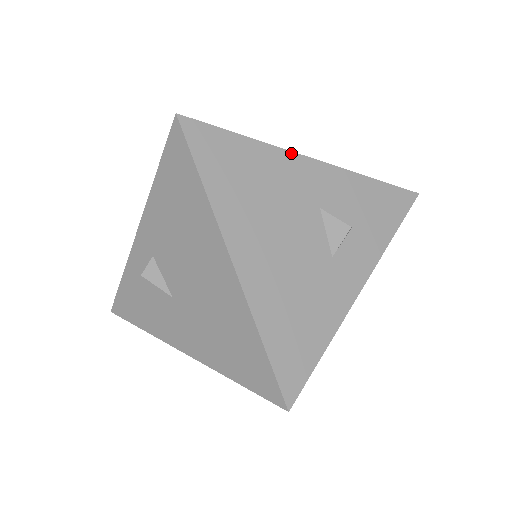
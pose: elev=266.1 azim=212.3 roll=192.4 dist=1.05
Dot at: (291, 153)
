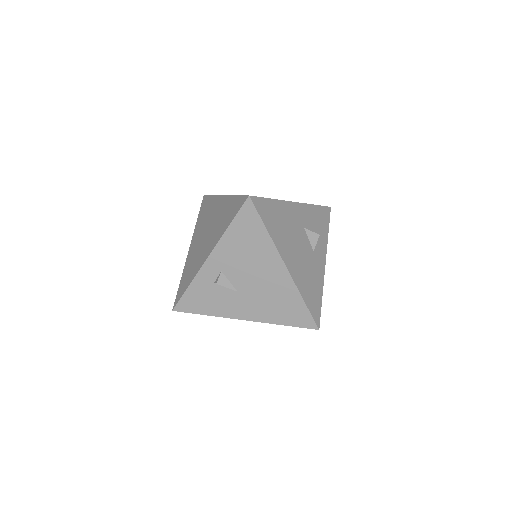
Dot at: (289, 202)
